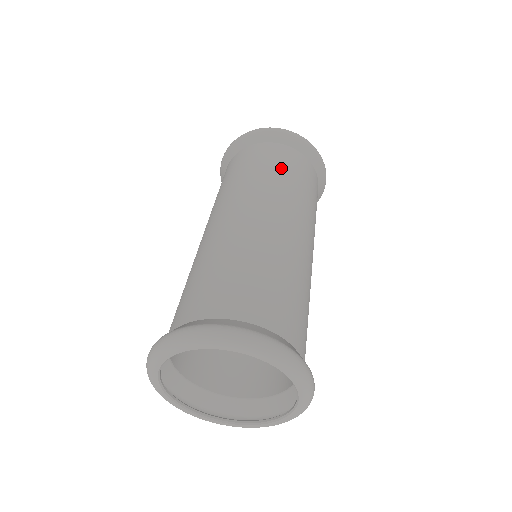
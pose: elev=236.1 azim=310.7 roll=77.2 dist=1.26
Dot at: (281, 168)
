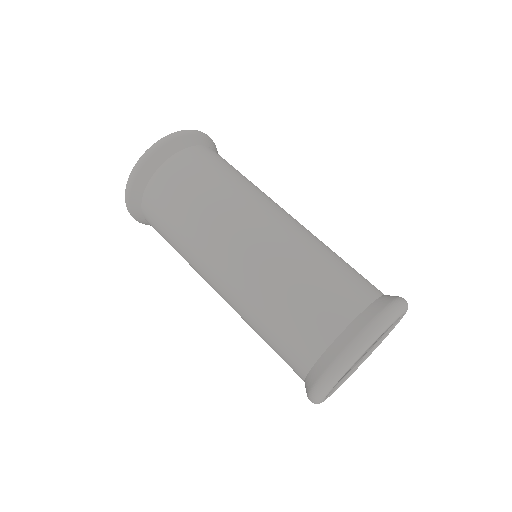
Dot at: (230, 170)
